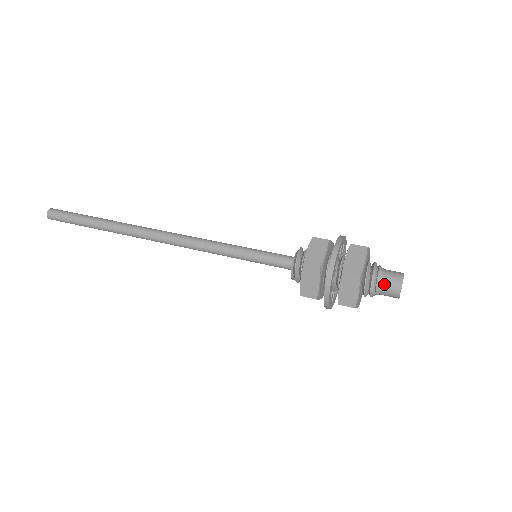
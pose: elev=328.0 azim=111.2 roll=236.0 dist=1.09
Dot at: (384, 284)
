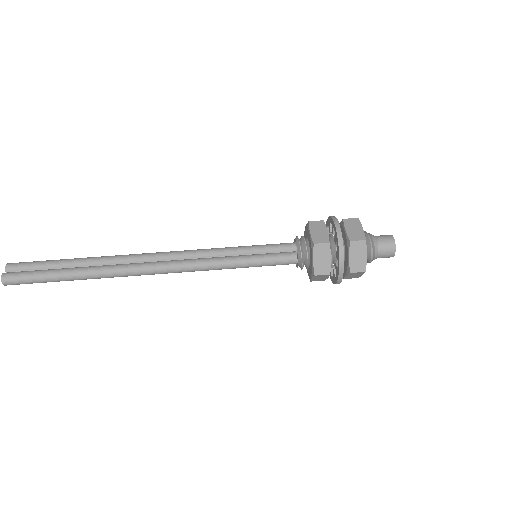
Dot at: (380, 256)
